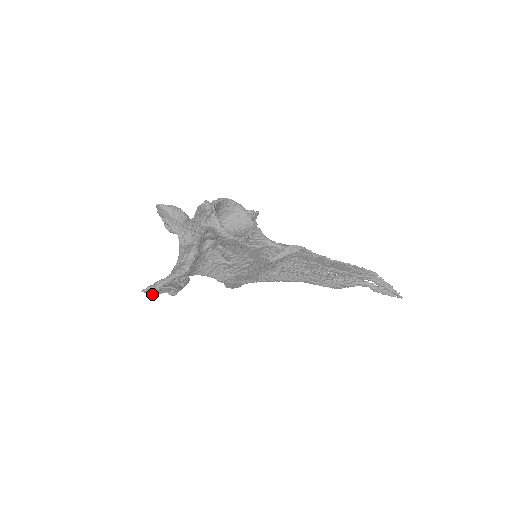
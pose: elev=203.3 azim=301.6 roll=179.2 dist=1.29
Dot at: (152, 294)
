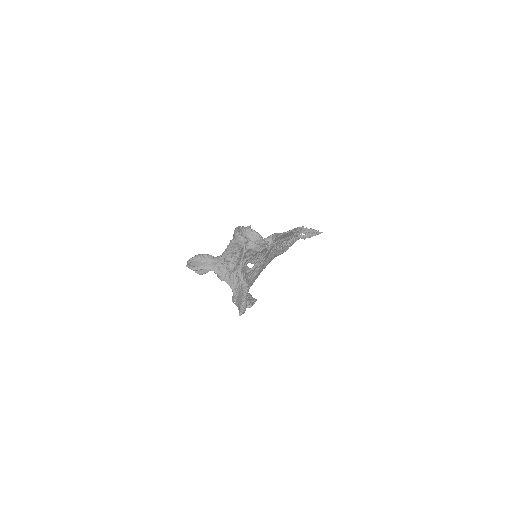
Dot at: occluded
